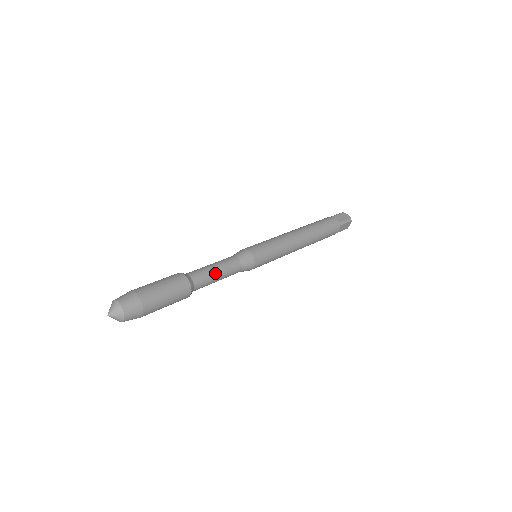
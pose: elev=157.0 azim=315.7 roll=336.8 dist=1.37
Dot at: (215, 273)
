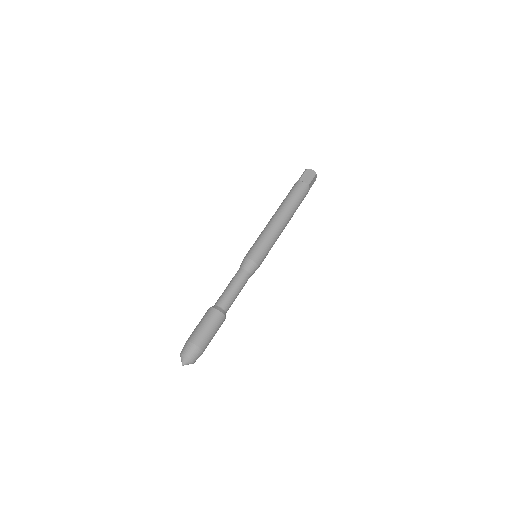
Dot at: (234, 292)
